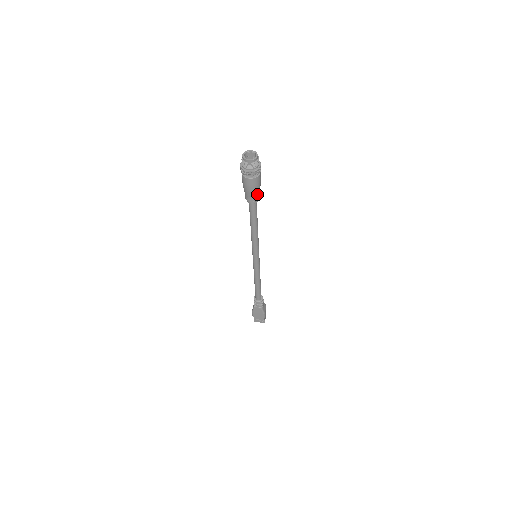
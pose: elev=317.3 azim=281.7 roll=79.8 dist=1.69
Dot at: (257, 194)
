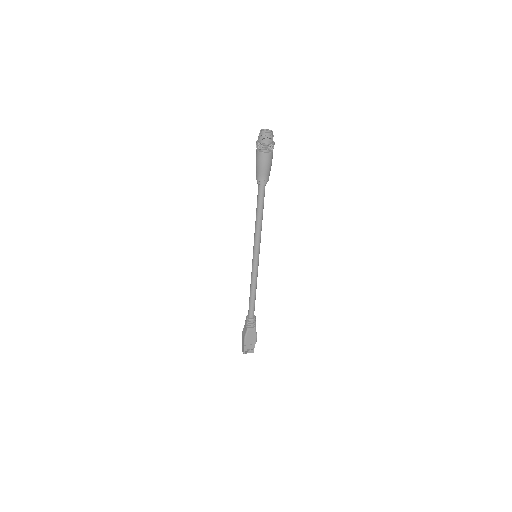
Dot at: (269, 173)
